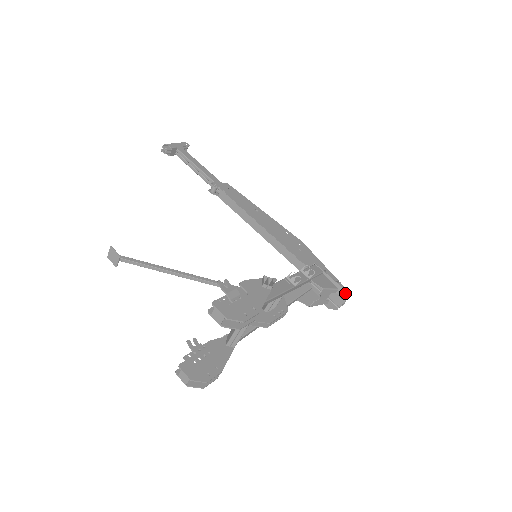
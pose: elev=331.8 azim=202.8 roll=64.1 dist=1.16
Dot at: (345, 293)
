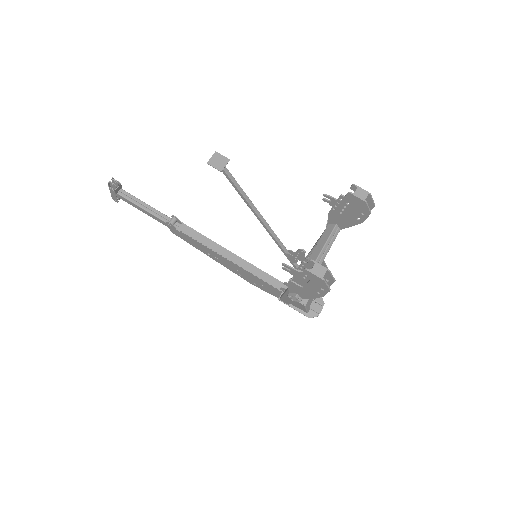
Dot at: occluded
